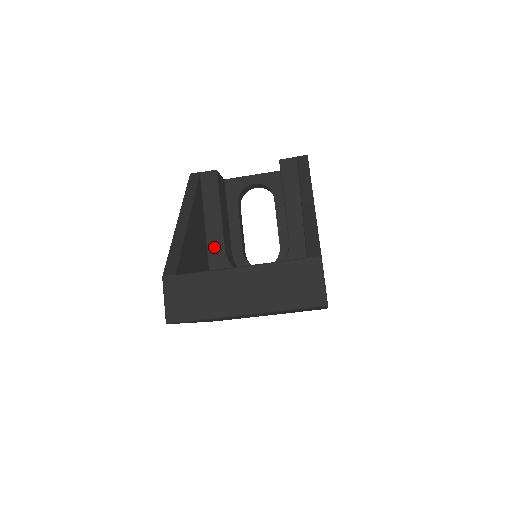
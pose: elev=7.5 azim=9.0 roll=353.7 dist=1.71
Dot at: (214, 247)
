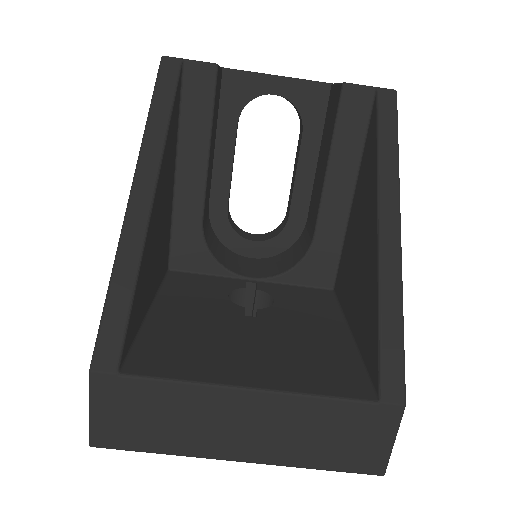
Dot at: (185, 213)
